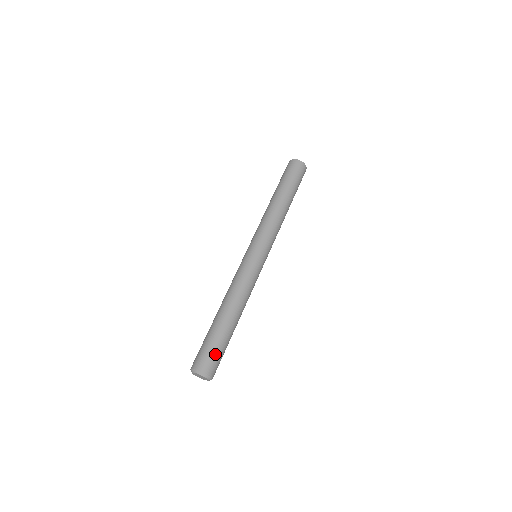
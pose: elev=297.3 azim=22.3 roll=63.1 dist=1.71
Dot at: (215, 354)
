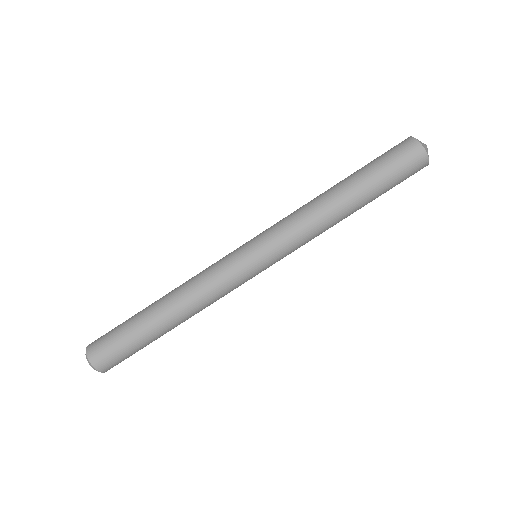
Dot at: (124, 357)
